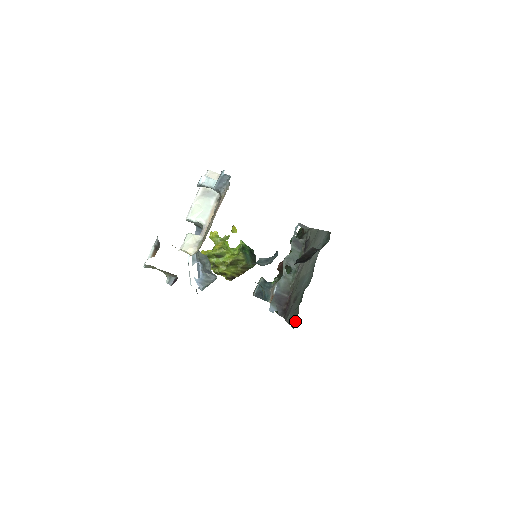
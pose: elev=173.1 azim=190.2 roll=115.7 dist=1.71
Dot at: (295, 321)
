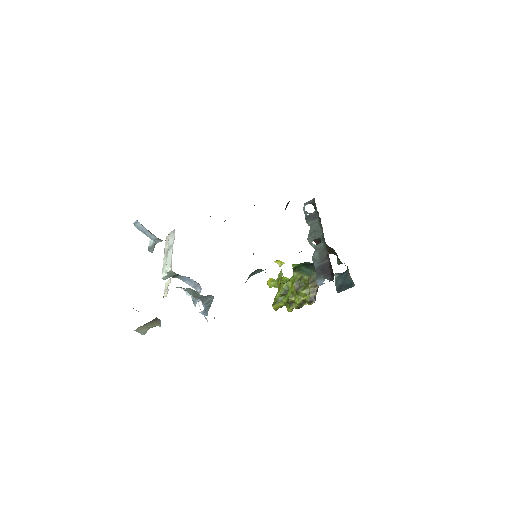
Dot at: occluded
